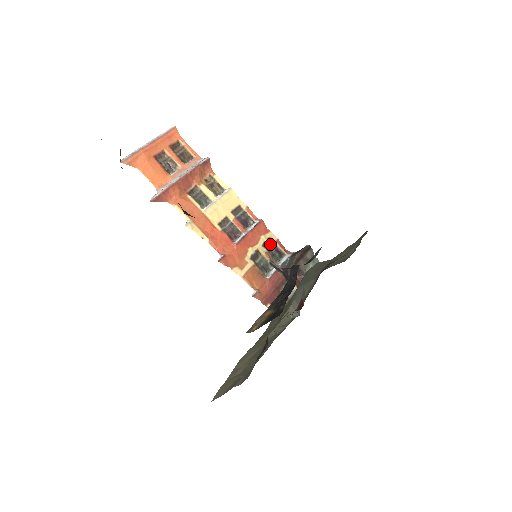
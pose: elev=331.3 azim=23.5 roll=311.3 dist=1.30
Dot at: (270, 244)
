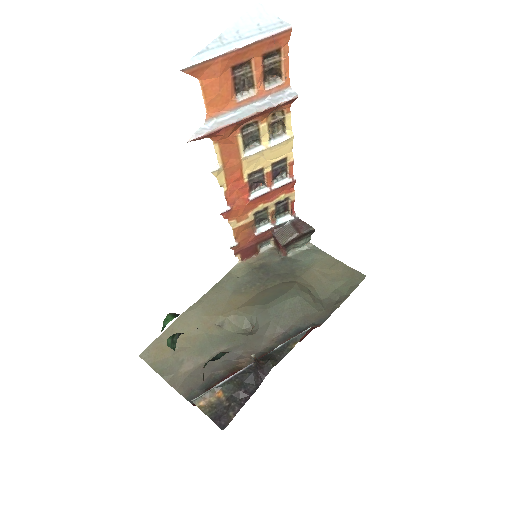
Dot at: (284, 201)
